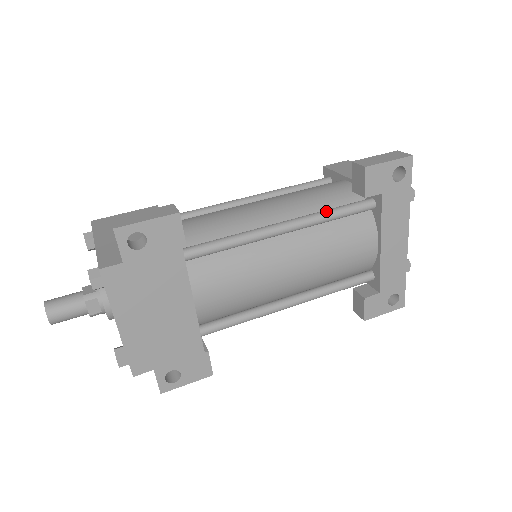
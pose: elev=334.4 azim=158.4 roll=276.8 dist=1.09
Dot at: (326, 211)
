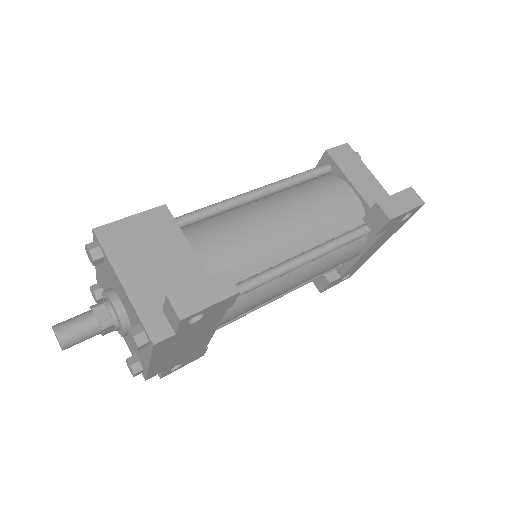
Dot at: (339, 242)
